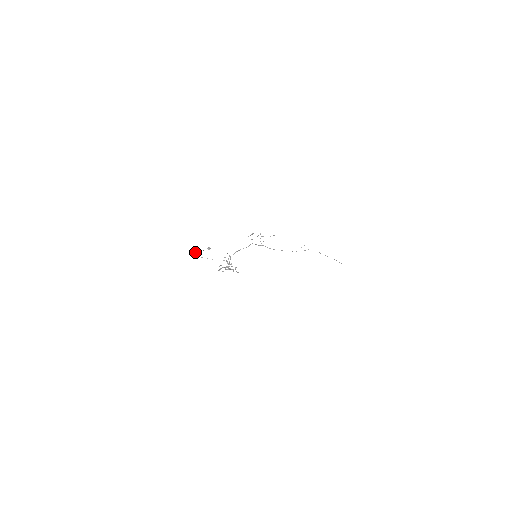
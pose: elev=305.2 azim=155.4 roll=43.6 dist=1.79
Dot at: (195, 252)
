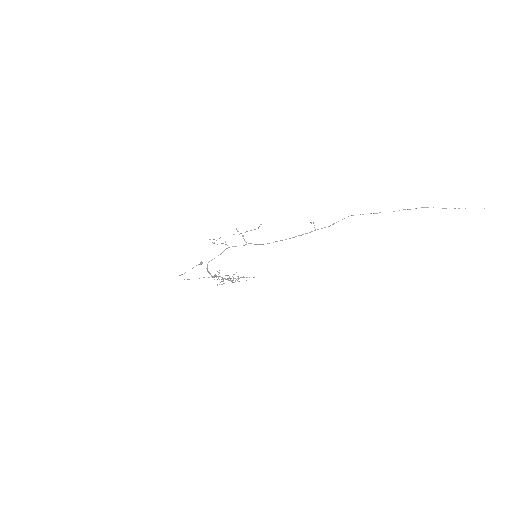
Dot at: (182, 274)
